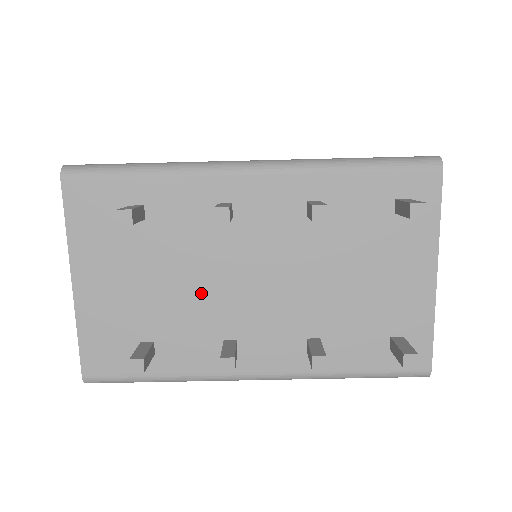
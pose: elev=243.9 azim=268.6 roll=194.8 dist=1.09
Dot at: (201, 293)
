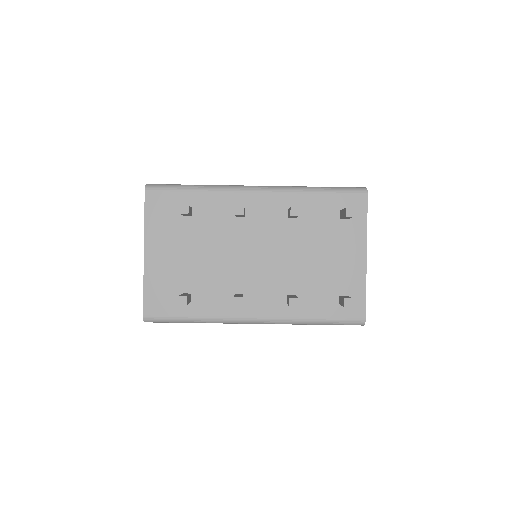
Dot at: (223, 263)
